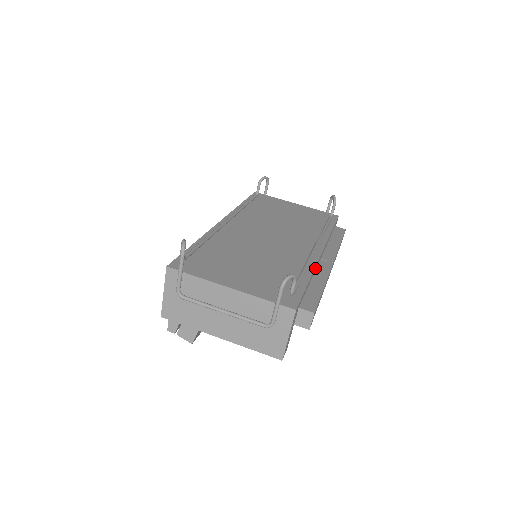
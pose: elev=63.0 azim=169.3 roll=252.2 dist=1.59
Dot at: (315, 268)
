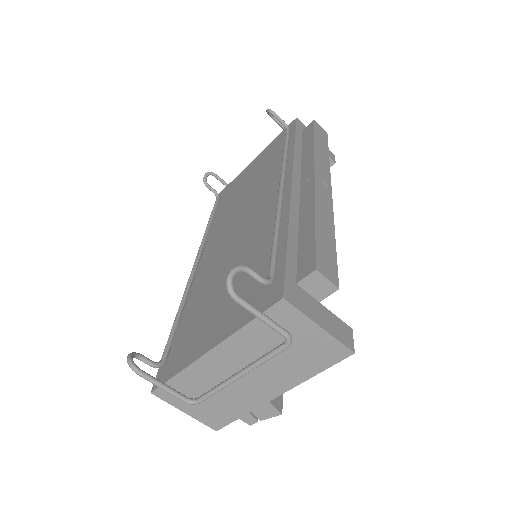
Dot at: (292, 208)
